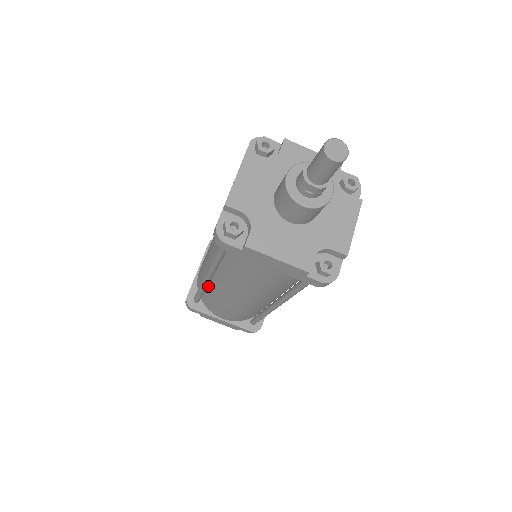
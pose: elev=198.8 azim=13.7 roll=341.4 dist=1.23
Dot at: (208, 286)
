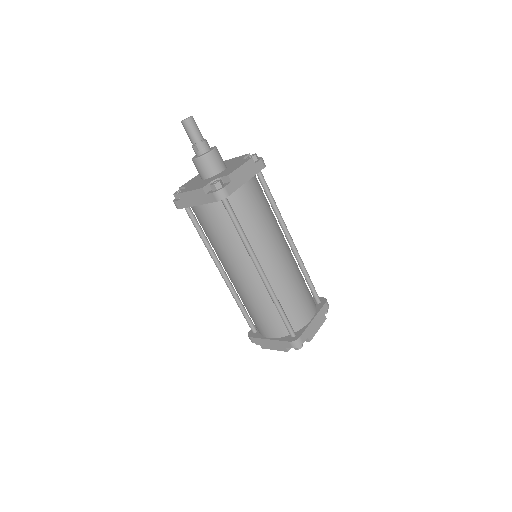
Dot at: occluded
